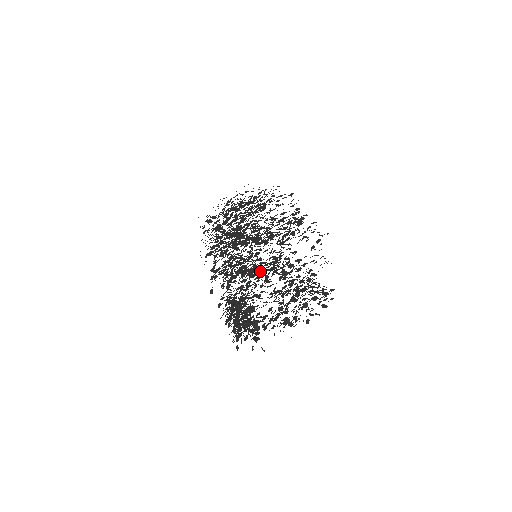
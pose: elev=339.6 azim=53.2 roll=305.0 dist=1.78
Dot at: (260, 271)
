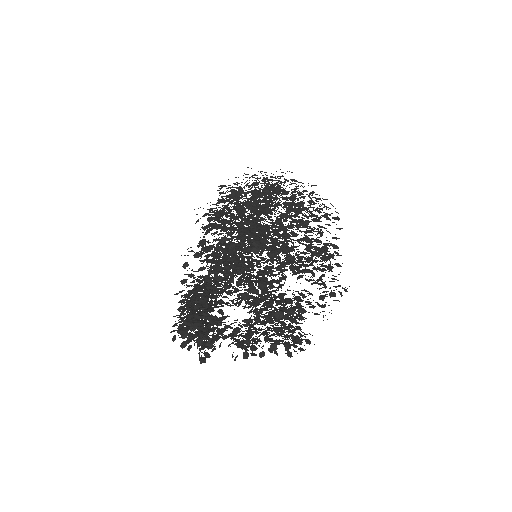
Dot at: occluded
